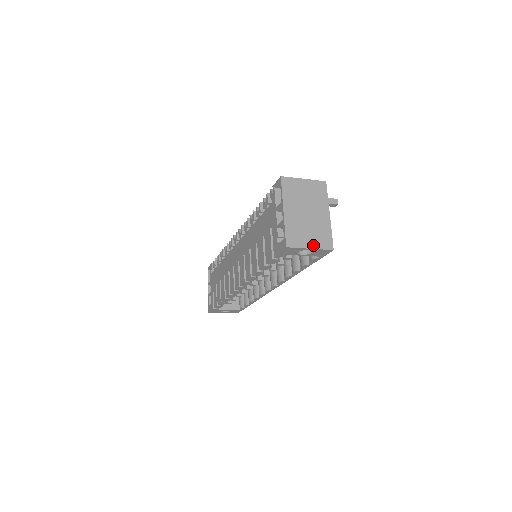
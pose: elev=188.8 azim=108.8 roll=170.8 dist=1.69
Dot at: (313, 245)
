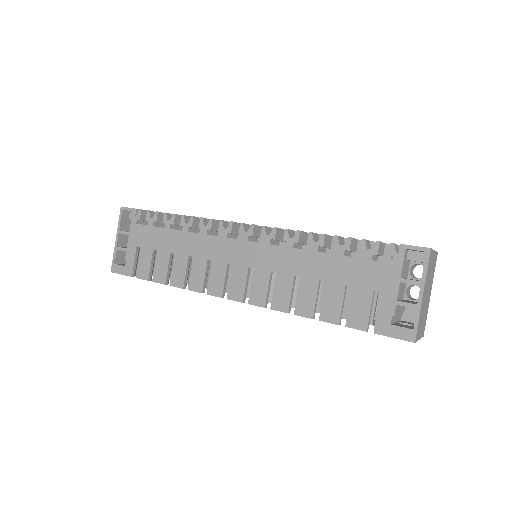
Dot at: (421, 334)
